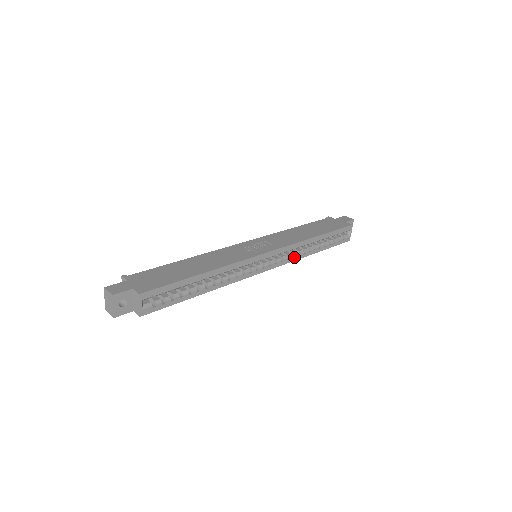
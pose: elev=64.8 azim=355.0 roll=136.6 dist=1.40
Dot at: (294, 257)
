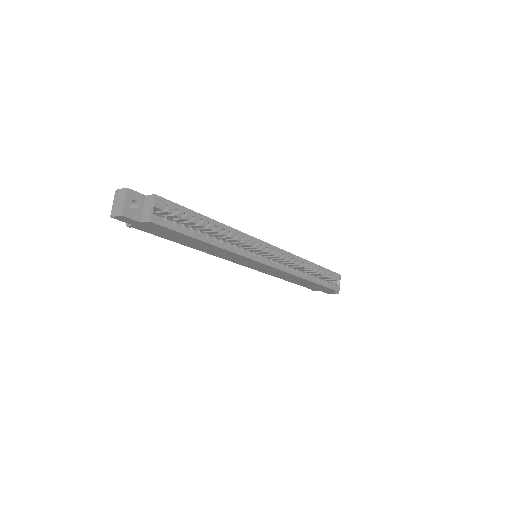
Dot at: (292, 270)
